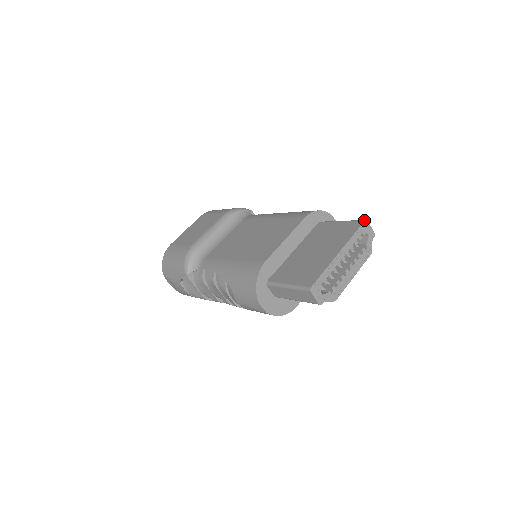
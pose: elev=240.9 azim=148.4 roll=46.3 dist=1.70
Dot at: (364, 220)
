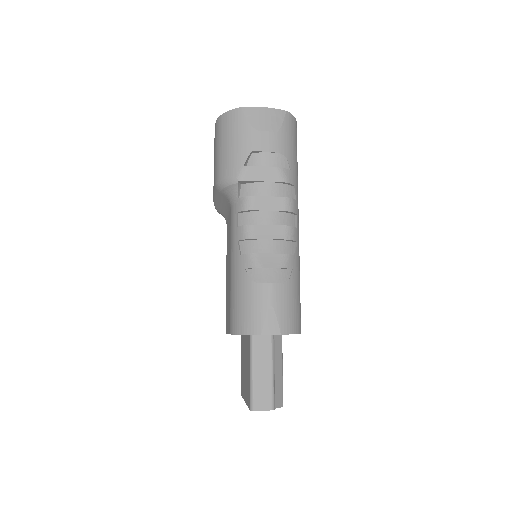
Dot at: (249, 409)
